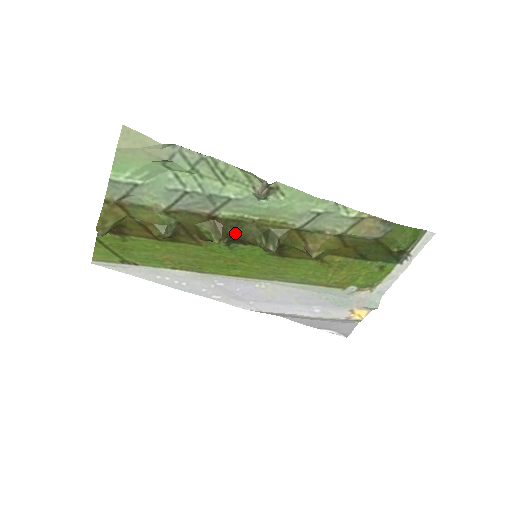
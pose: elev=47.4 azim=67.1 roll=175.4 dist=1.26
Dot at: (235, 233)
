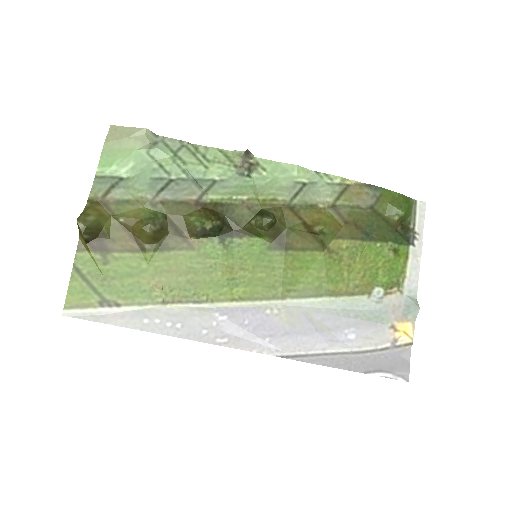
Dot at: (227, 221)
